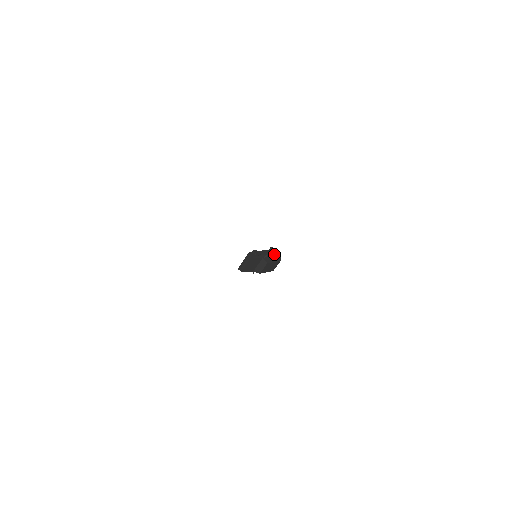
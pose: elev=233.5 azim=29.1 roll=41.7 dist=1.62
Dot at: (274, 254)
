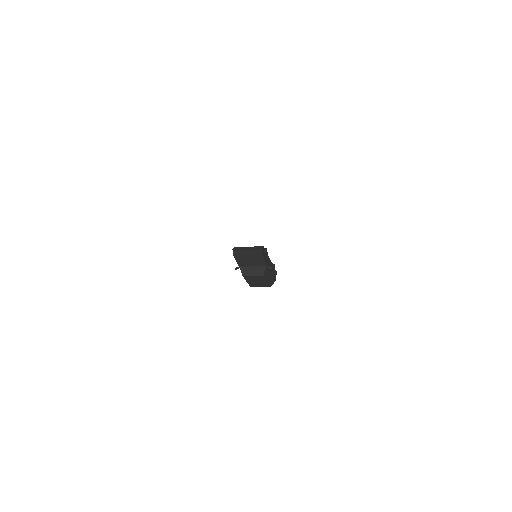
Dot at: (273, 274)
